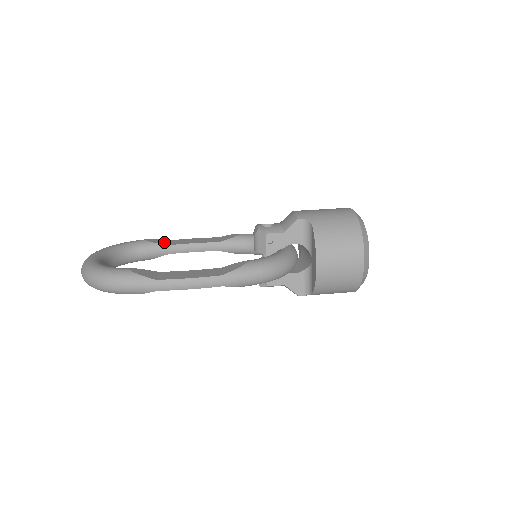
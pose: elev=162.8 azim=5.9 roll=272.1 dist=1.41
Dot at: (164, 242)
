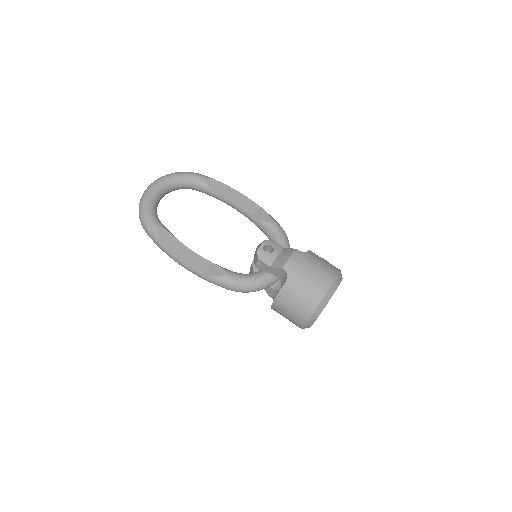
Dot at: (219, 188)
